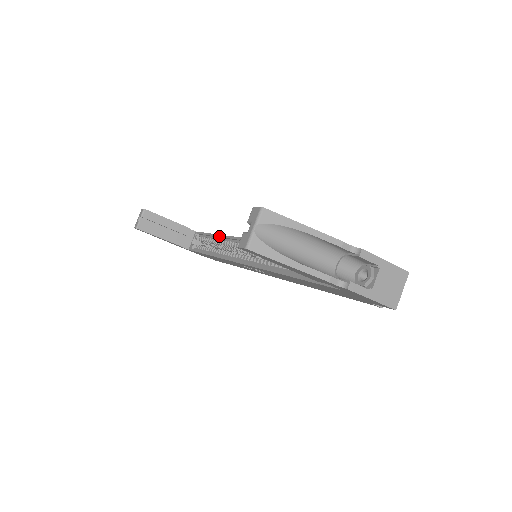
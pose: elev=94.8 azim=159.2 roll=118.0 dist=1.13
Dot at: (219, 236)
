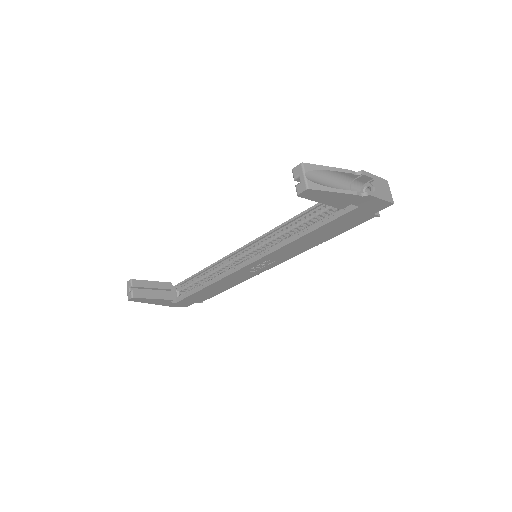
Dot at: (209, 267)
